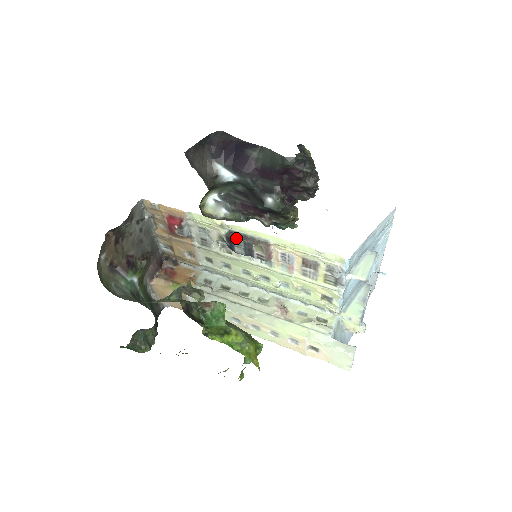
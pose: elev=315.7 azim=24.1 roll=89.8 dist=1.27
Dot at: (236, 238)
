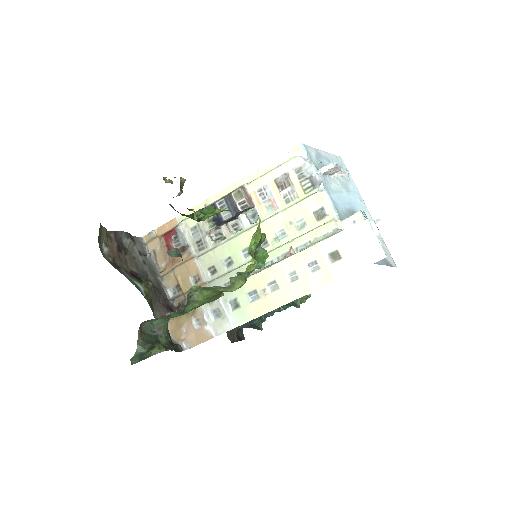
Dot at: (218, 201)
